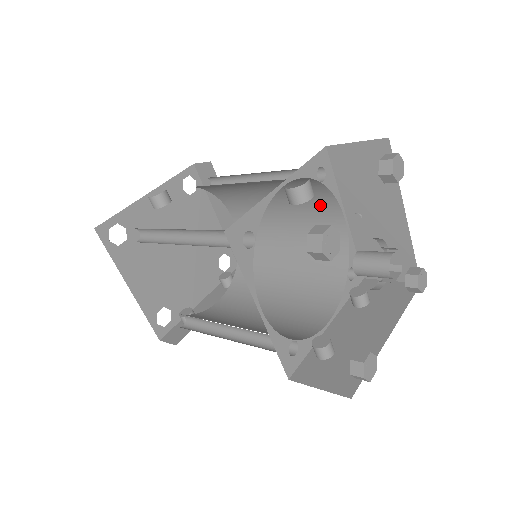
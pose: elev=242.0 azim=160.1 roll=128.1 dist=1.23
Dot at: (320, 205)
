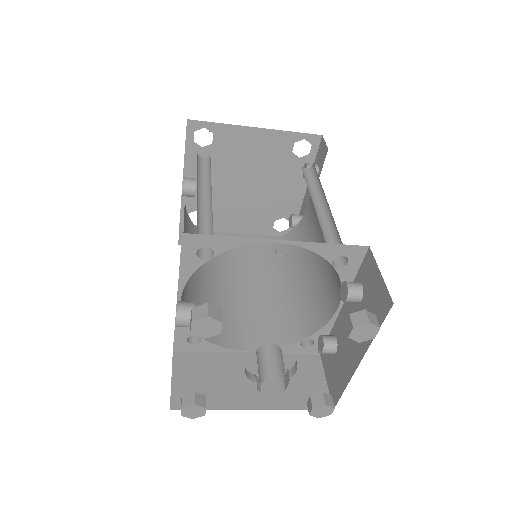
Dot at: occluded
